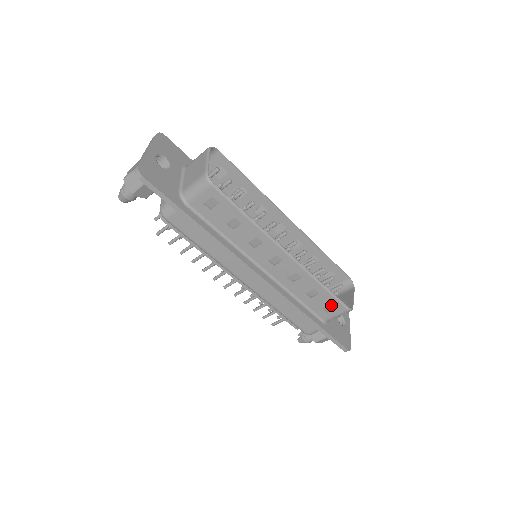
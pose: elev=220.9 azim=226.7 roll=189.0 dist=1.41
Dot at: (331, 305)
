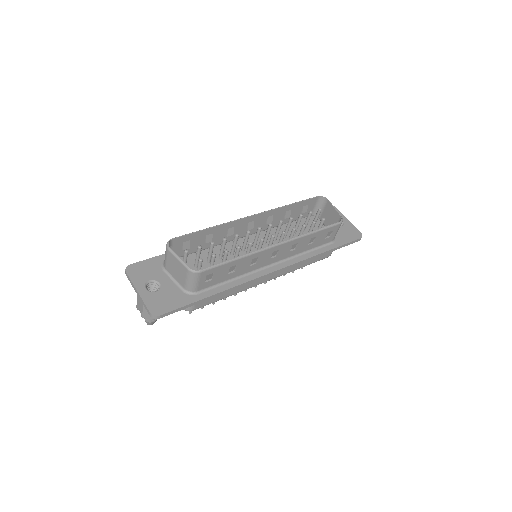
Dot at: (329, 232)
